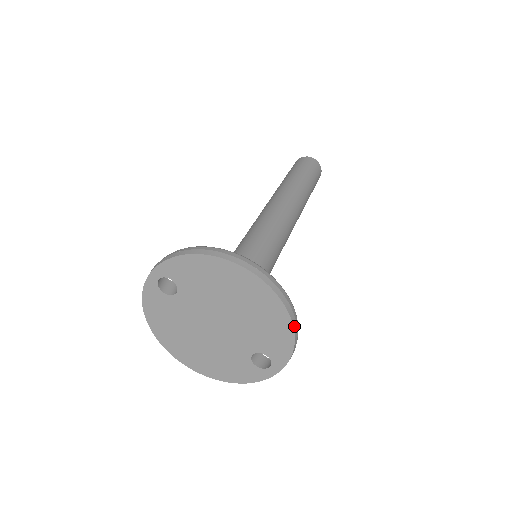
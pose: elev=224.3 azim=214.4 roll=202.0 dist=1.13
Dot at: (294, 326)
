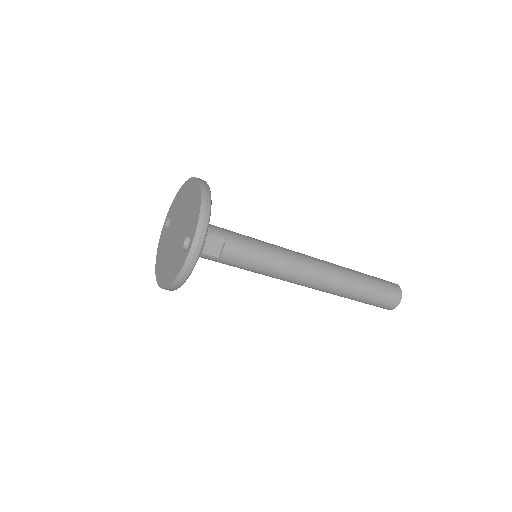
Dot at: (203, 198)
